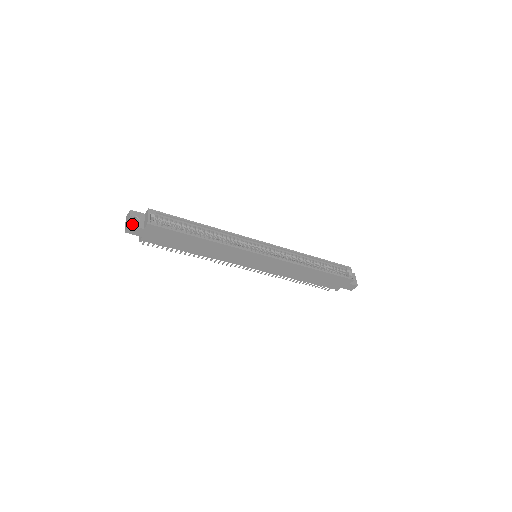
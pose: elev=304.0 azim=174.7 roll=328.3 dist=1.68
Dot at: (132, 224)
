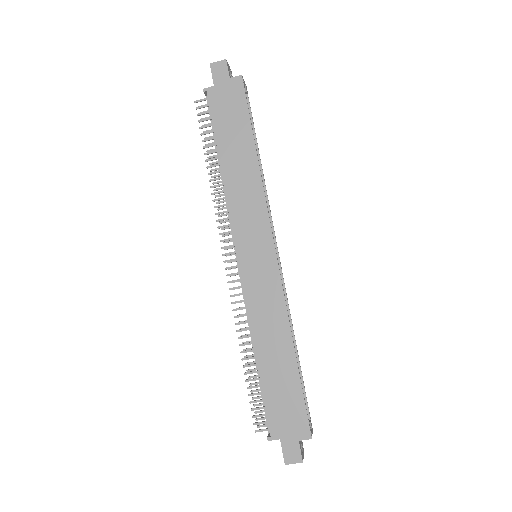
Dot at: (228, 64)
